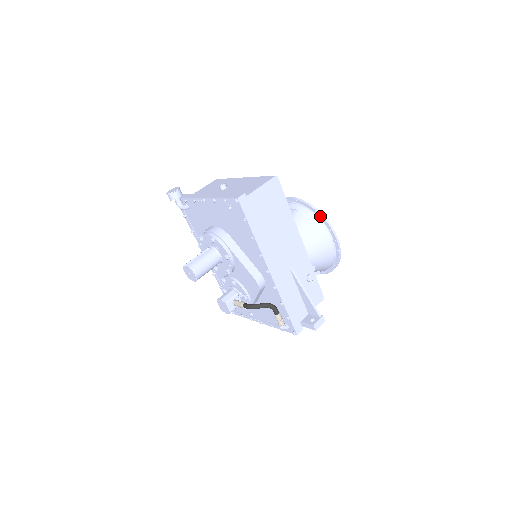
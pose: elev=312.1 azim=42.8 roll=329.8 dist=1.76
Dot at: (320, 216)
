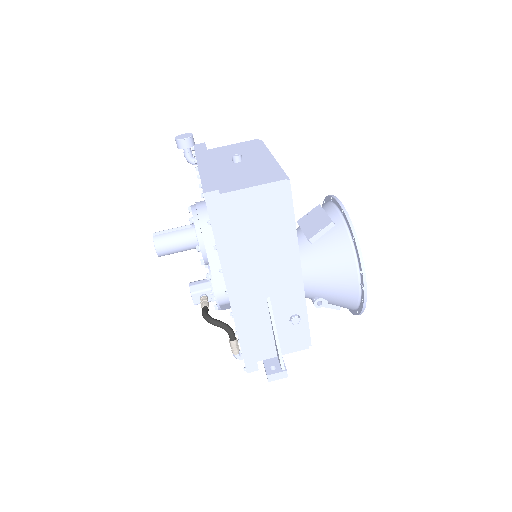
Dot at: (356, 248)
